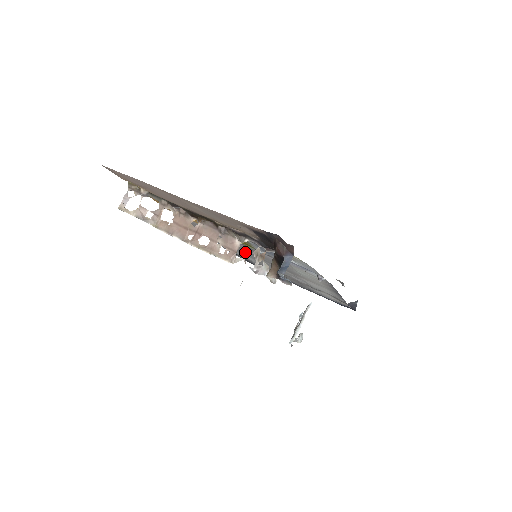
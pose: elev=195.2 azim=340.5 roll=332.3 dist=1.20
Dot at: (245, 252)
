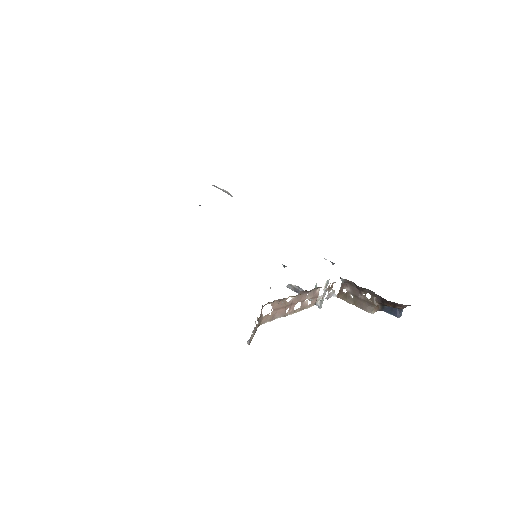
Dot at: occluded
